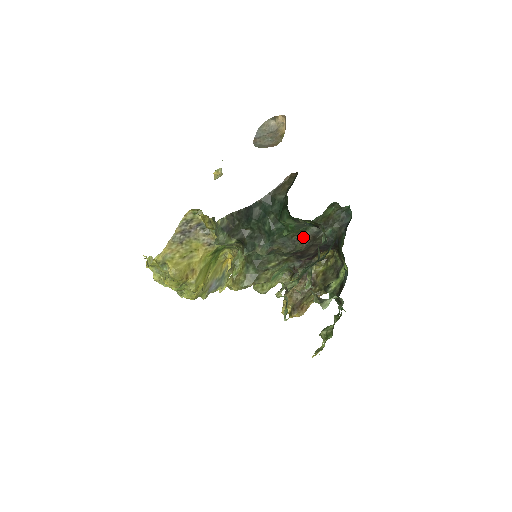
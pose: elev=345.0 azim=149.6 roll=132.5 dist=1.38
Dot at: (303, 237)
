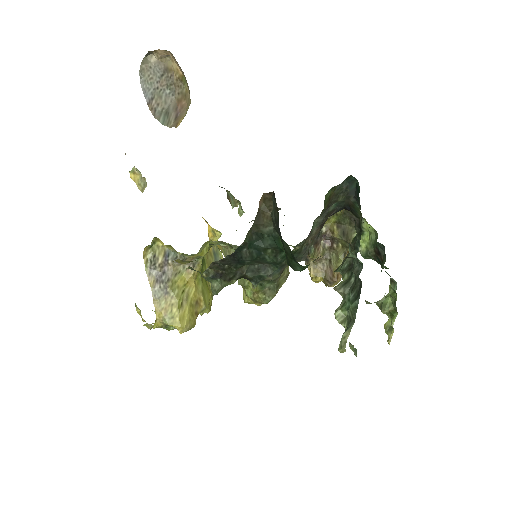
Dot at: (311, 236)
